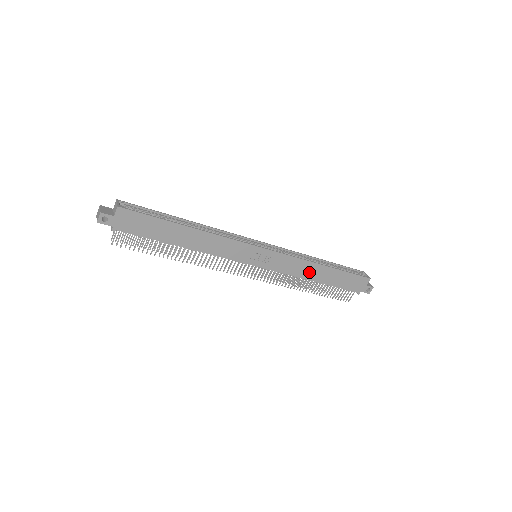
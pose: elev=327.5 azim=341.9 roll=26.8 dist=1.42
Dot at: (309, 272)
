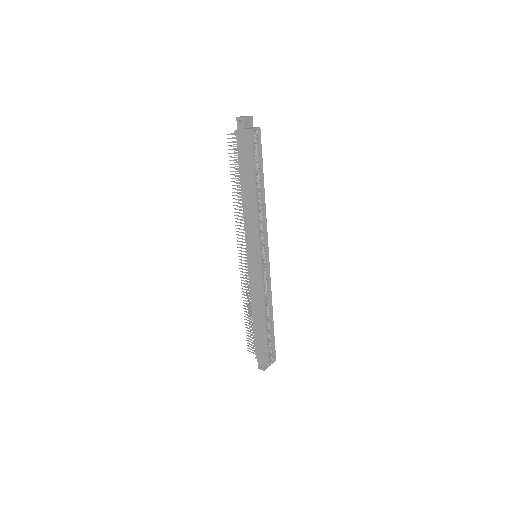
Dot at: (257, 306)
